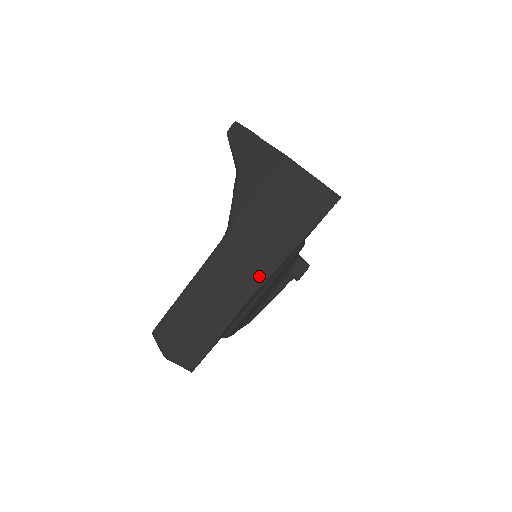
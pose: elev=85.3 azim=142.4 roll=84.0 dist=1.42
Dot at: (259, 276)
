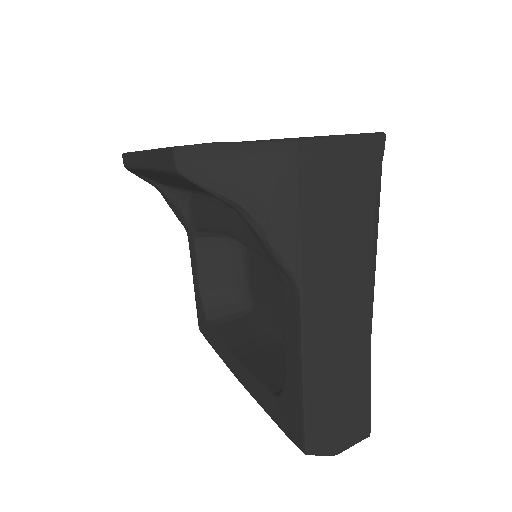
Dot at: (365, 295)
